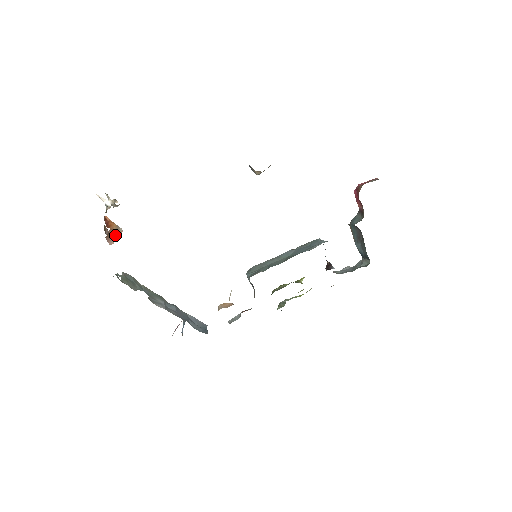
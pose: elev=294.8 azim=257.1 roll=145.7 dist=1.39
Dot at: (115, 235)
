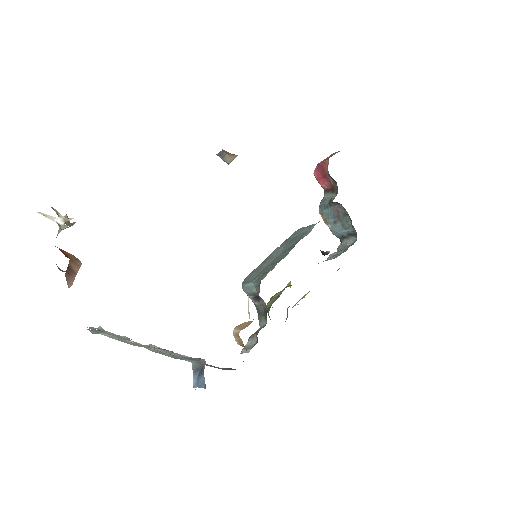
Dot at: (74, 271)
